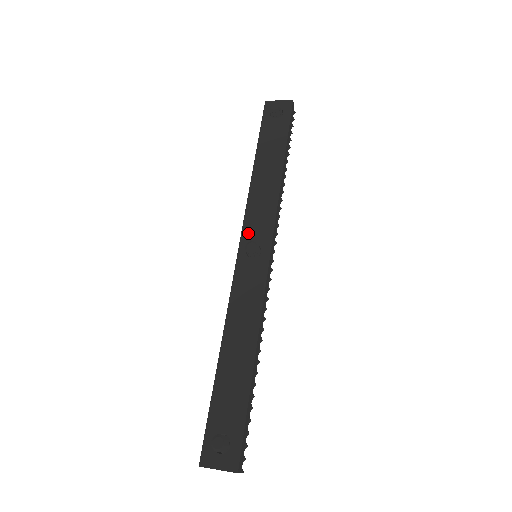
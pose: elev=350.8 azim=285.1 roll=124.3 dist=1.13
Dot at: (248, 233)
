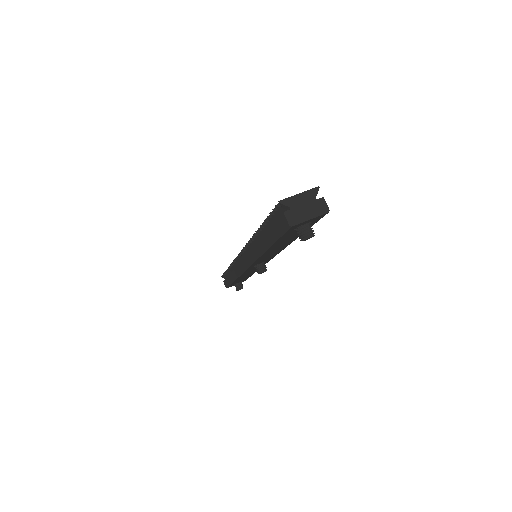
Dot at: occluded
